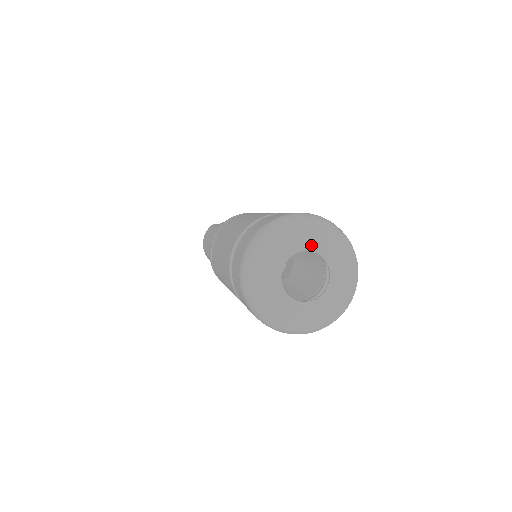
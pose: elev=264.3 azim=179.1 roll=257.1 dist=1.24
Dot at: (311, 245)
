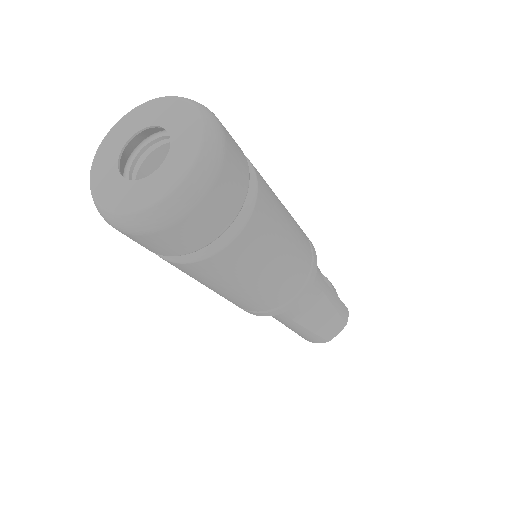
Dot at: (175, 128)
